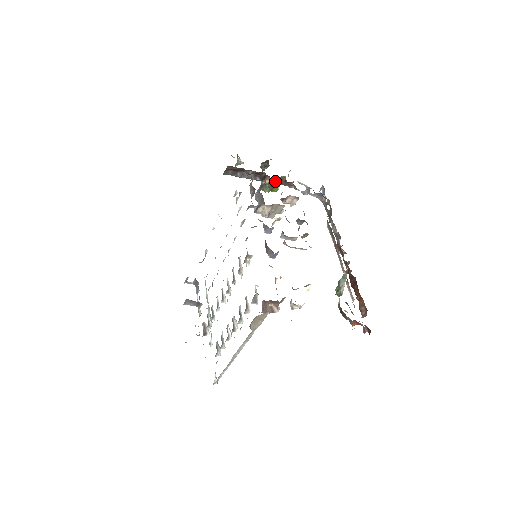
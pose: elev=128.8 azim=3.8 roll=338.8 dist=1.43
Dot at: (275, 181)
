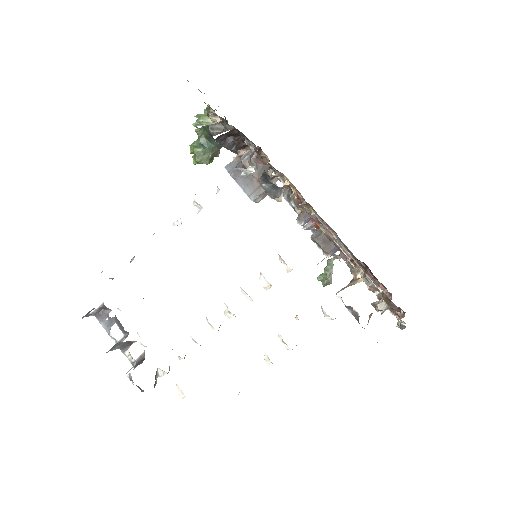
Dot at: occluded
